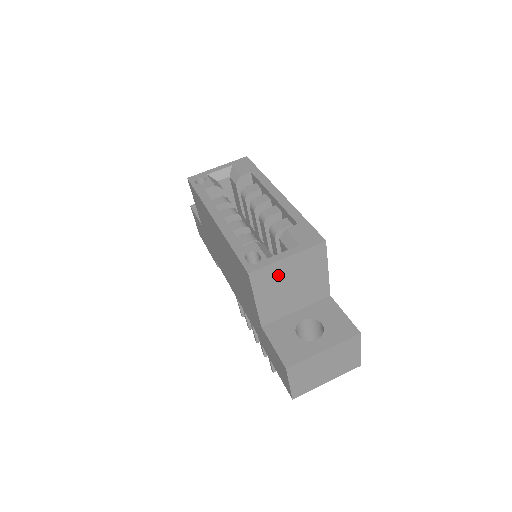
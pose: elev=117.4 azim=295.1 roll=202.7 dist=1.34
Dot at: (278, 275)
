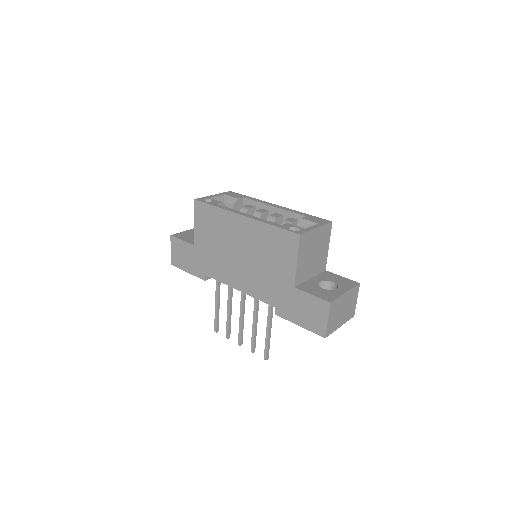
Dot at: (310, 242)
